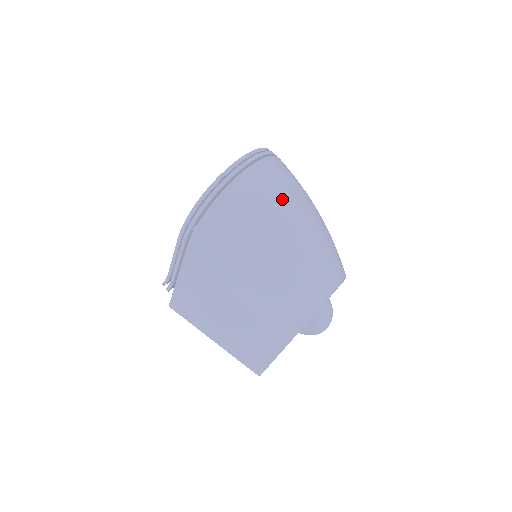
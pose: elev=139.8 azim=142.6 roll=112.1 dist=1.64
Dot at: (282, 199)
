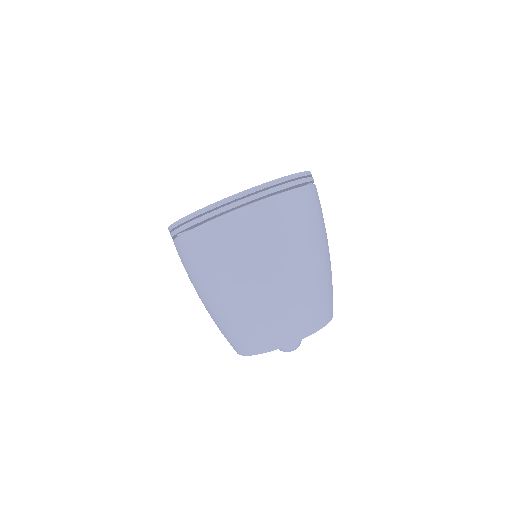
Dot at: (264, 256)
